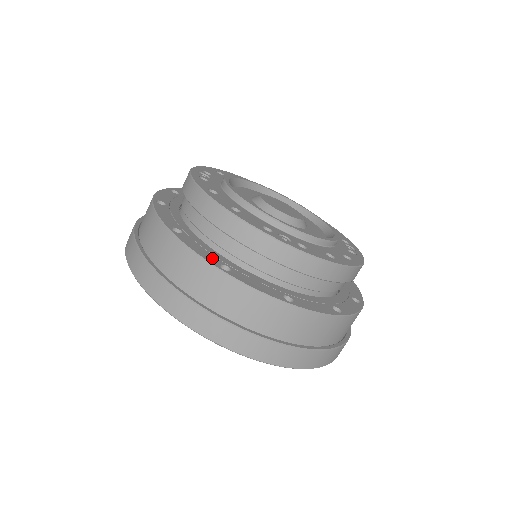
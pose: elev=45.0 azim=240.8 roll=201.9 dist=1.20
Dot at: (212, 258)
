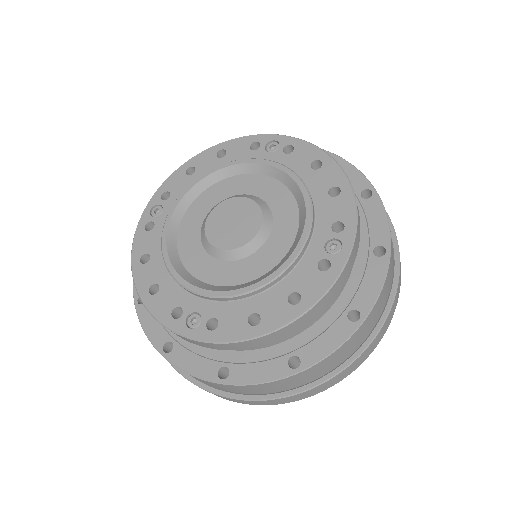
Dot at: (160, 335)
